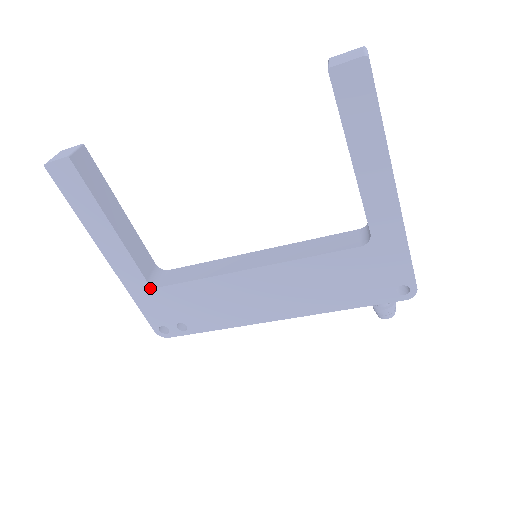
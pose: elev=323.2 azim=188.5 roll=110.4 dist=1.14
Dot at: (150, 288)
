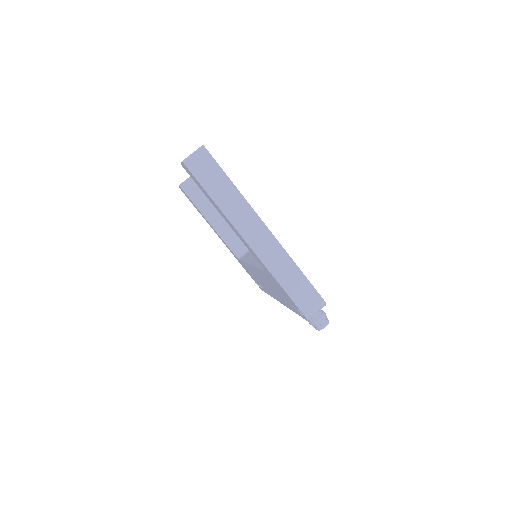
Dot at: (238, 258)
